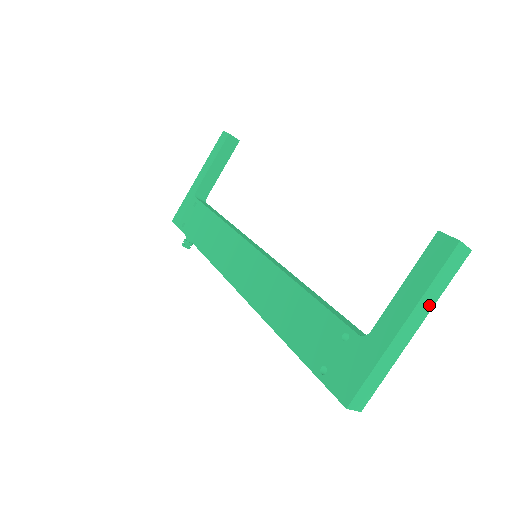
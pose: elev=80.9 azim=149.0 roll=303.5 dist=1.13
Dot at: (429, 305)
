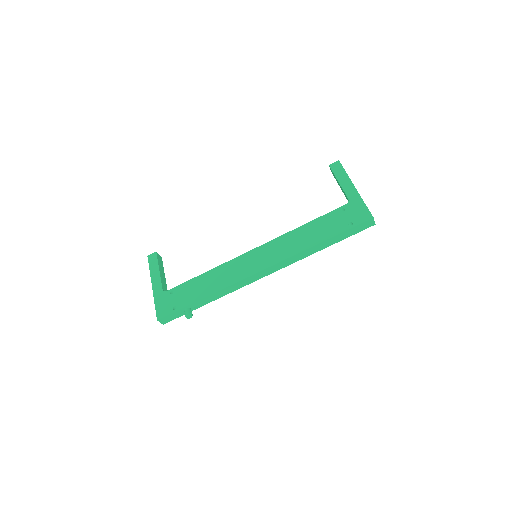
Dot at: occluded
